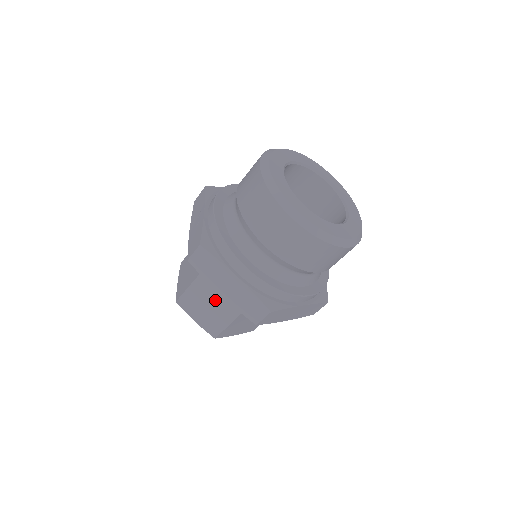
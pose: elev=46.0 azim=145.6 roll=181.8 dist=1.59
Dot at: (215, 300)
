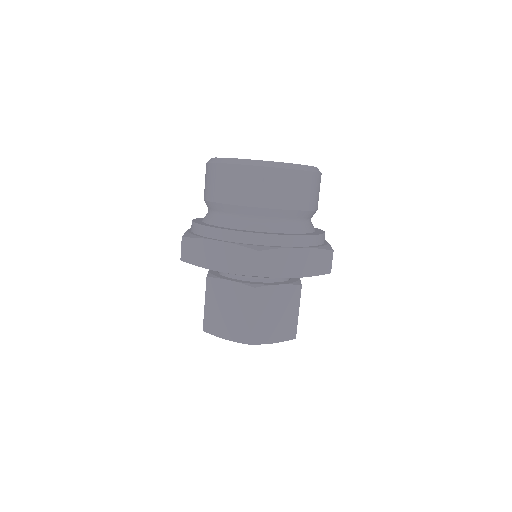
Dot at: (229, 300)
